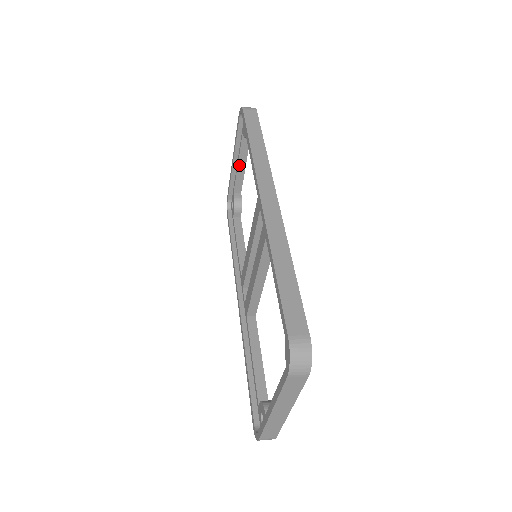
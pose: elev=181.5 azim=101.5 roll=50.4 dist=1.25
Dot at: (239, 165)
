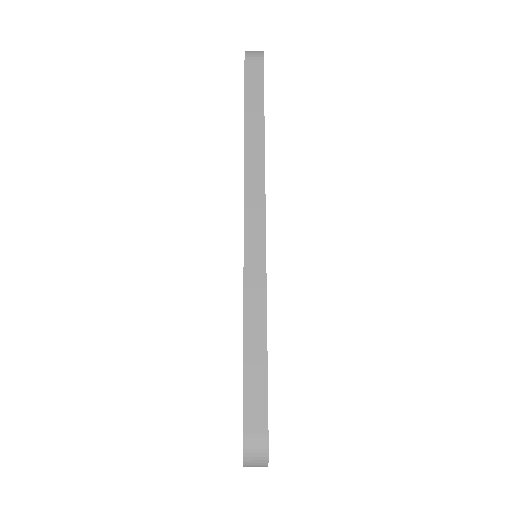
Dot at: occluded
